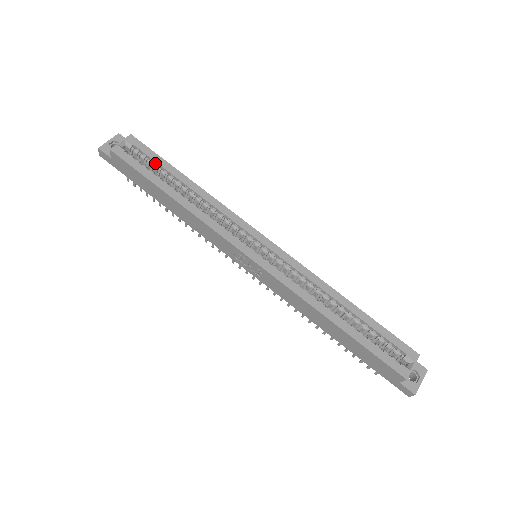
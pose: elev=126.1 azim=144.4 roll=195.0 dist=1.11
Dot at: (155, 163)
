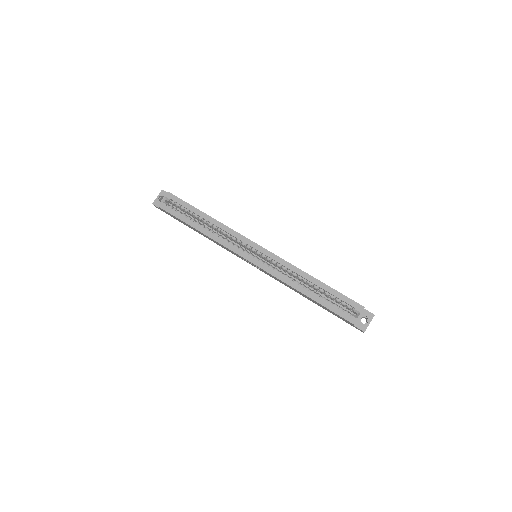
Dot at: (185, 208)
